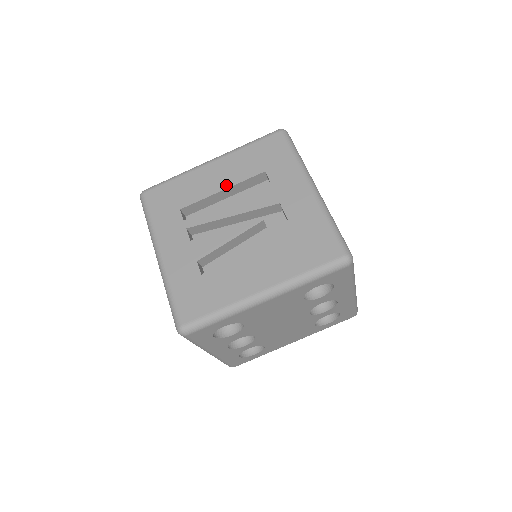
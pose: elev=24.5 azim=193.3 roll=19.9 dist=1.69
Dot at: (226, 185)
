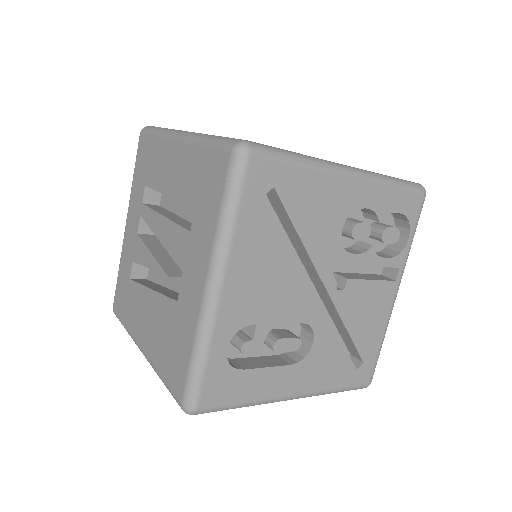
Dot at: (170, 191)
